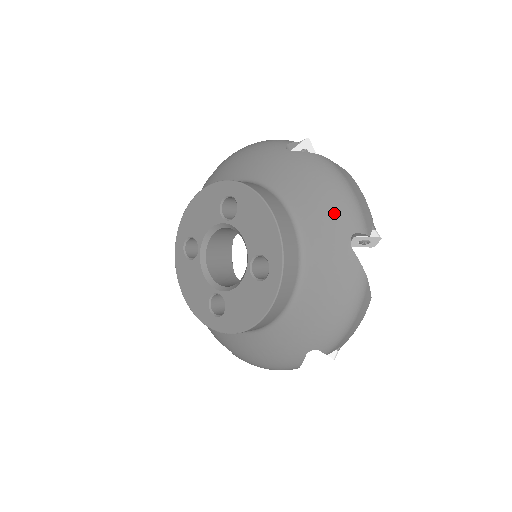
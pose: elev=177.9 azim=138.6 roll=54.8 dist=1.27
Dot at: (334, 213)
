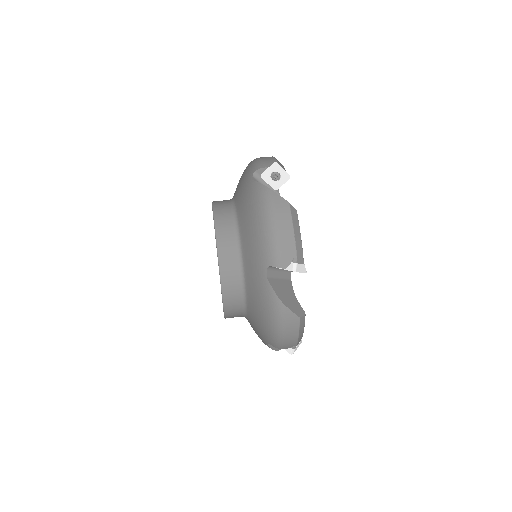
Dot at: (263, 331)
